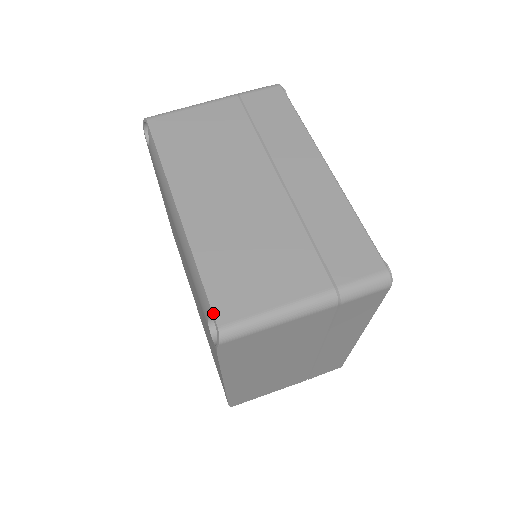
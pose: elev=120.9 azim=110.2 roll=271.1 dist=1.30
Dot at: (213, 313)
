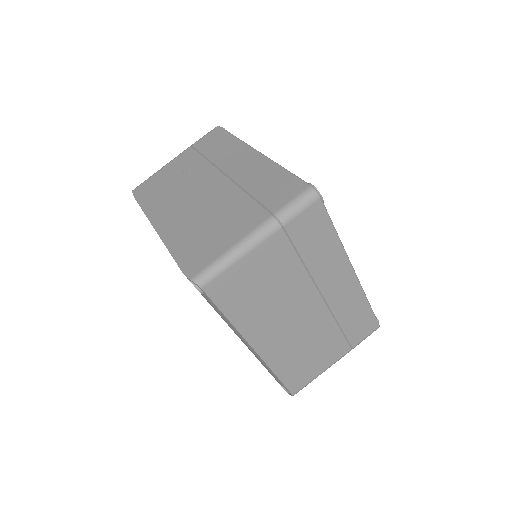
Dot at: (289, 391)
